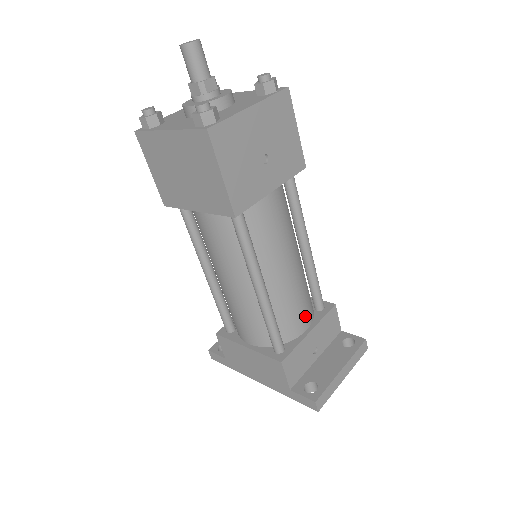
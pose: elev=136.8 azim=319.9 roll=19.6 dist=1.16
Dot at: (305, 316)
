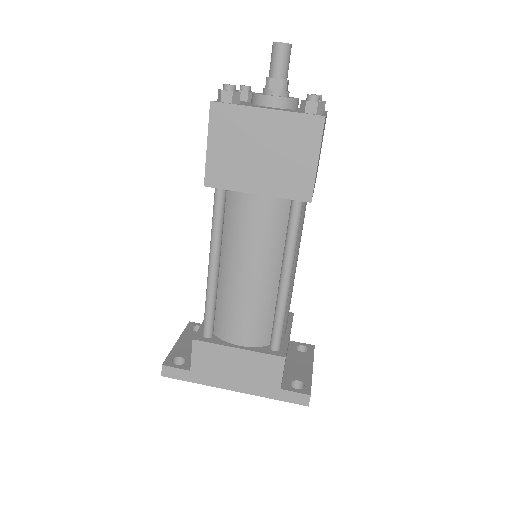
Dot at: occluded
